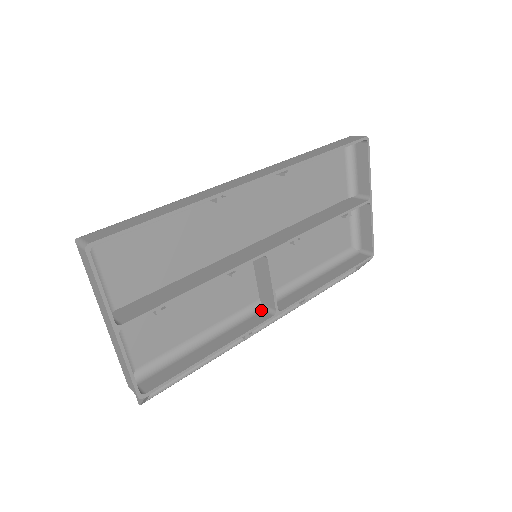
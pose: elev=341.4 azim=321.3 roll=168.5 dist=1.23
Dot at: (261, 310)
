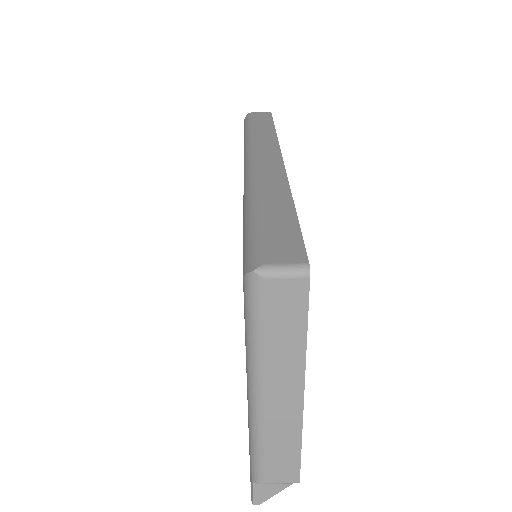
Dot at: occluded
